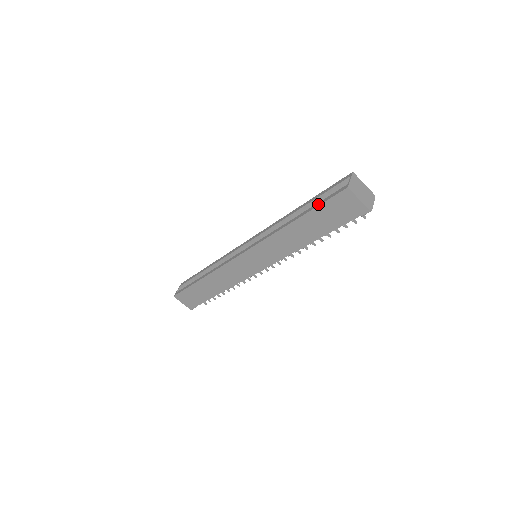
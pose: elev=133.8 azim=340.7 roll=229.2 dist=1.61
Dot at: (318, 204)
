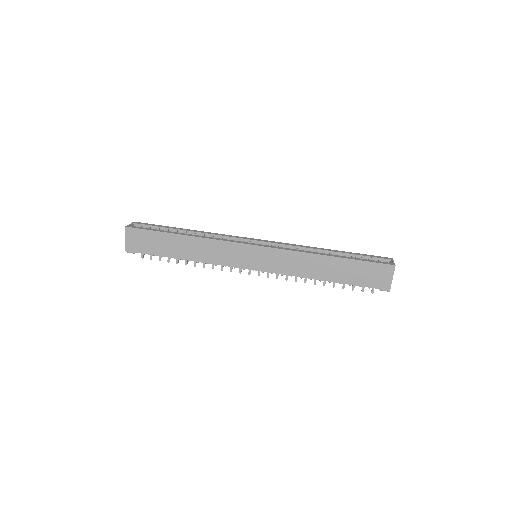
Dot at: (362, 259)
